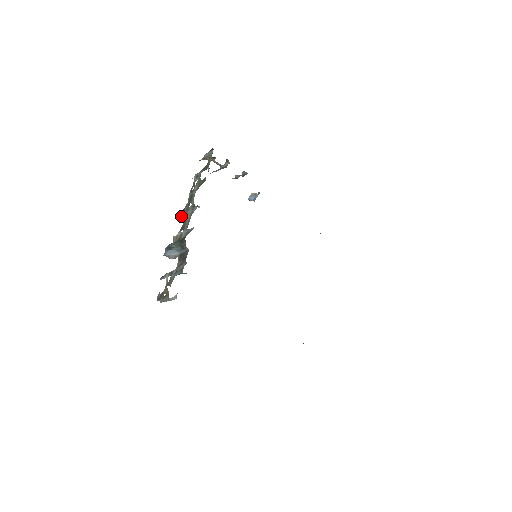
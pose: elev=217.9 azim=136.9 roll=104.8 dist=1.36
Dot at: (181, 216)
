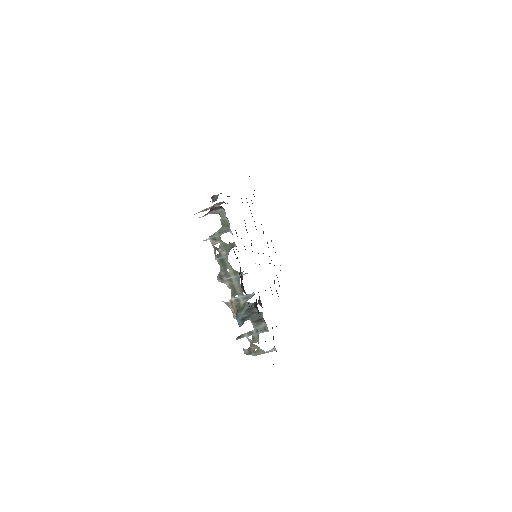
Dot at: (221, 282)
